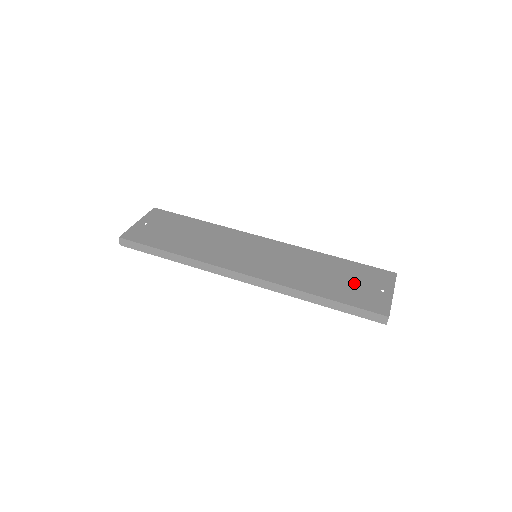
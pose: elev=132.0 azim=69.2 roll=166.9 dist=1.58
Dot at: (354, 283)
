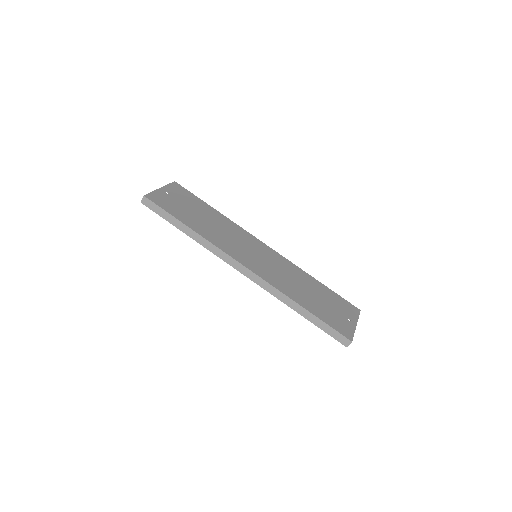
Dot at: (329, 306)
